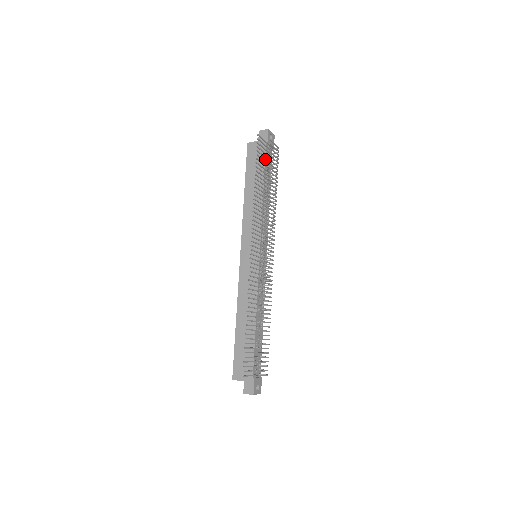
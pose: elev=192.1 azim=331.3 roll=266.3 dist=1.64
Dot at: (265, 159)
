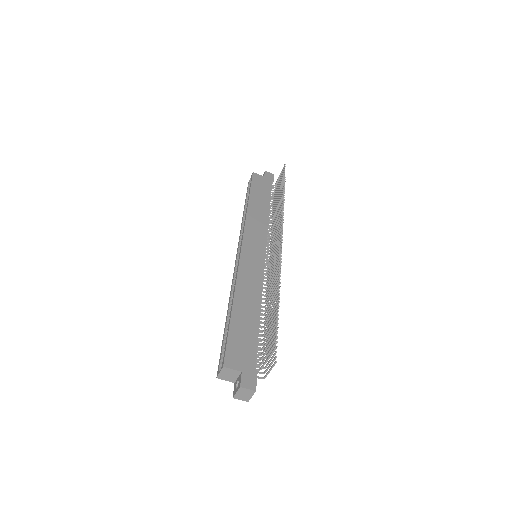
Dot at: occluded
